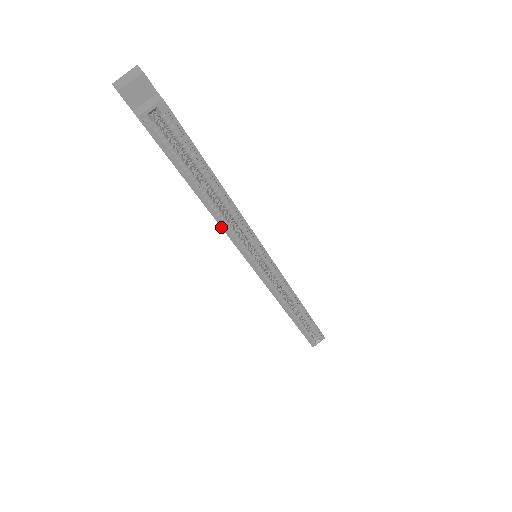
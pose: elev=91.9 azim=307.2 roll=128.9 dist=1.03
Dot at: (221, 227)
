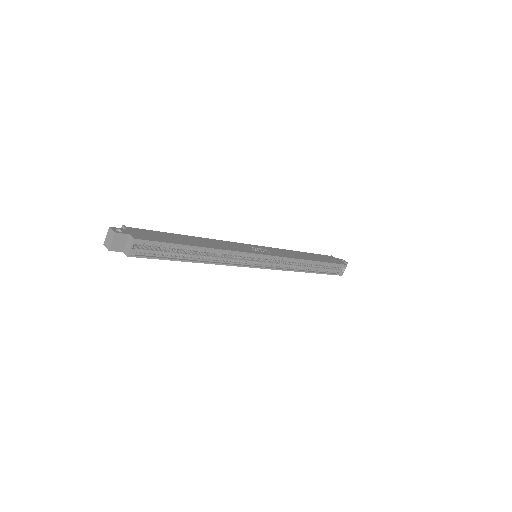
Dot at: (217, 264)
